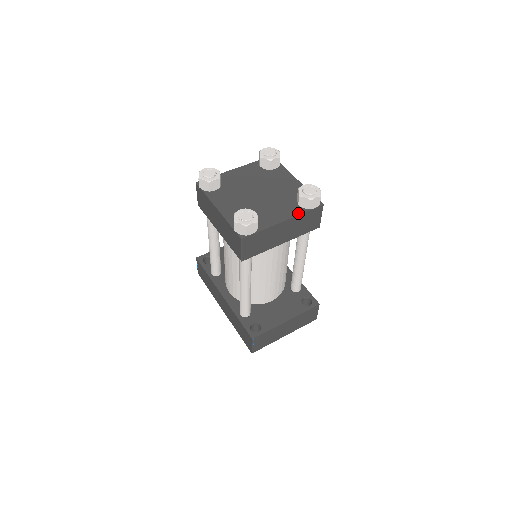
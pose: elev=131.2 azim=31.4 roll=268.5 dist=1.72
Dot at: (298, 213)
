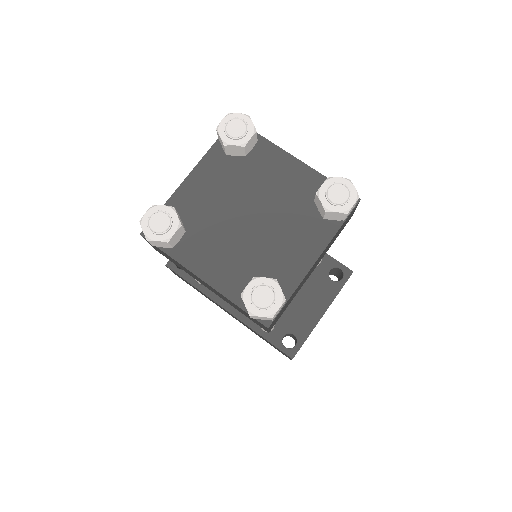
Dot at: (330, 235)
